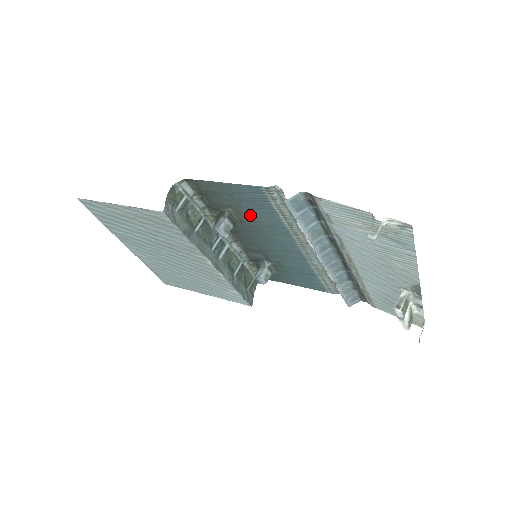
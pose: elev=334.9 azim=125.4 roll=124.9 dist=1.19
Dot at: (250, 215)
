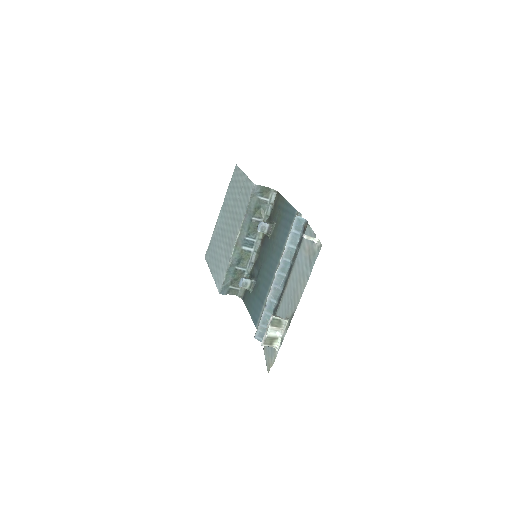
Dot at: (278, 232)
